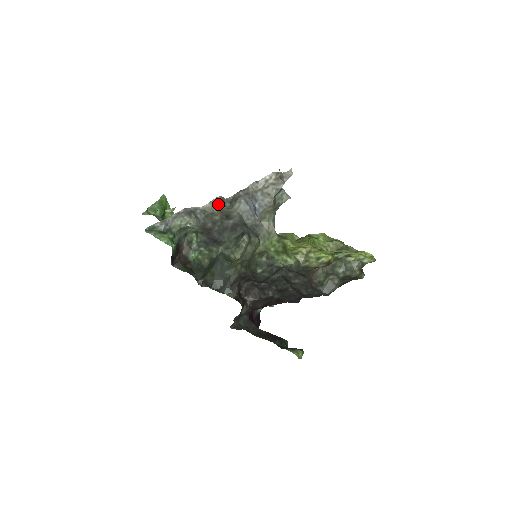
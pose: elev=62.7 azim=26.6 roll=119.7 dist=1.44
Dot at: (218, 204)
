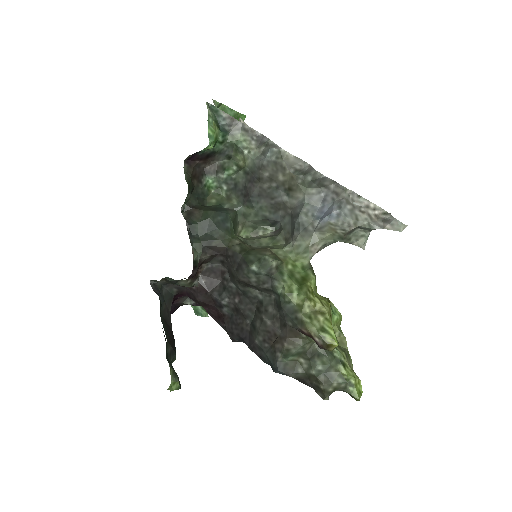
Dot at: (299, 168)
